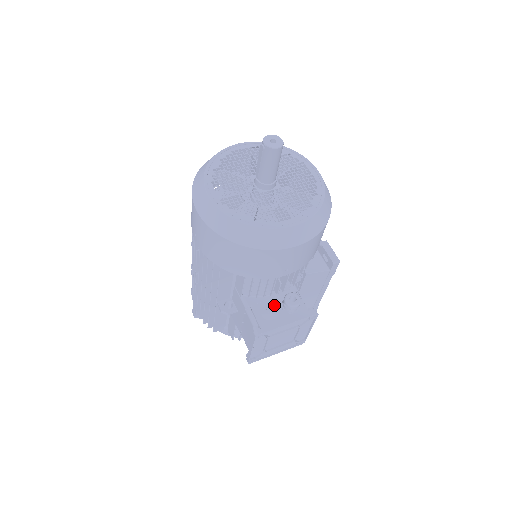
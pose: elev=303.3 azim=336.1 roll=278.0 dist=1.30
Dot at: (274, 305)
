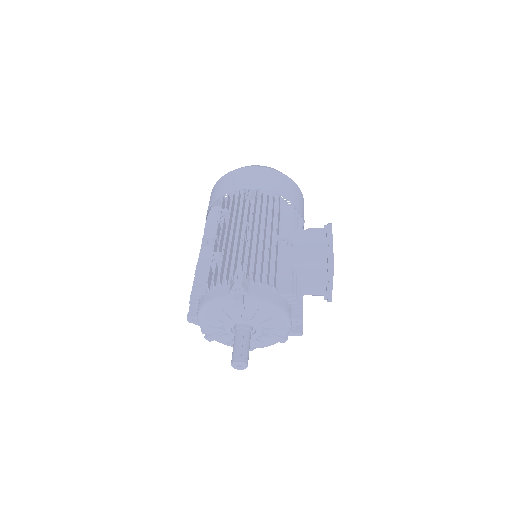
Dot at: occluded
